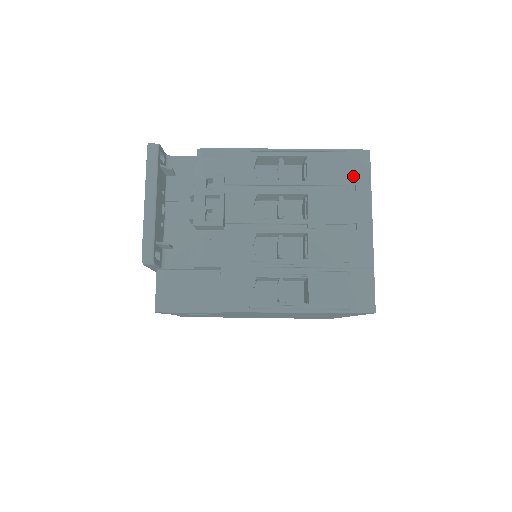
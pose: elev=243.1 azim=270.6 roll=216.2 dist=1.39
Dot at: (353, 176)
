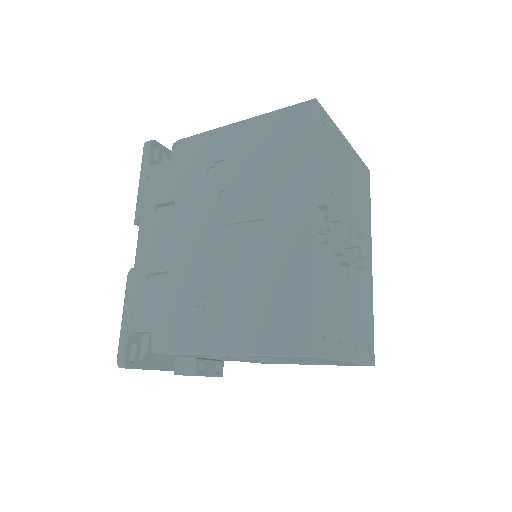
Dot at: occluded
